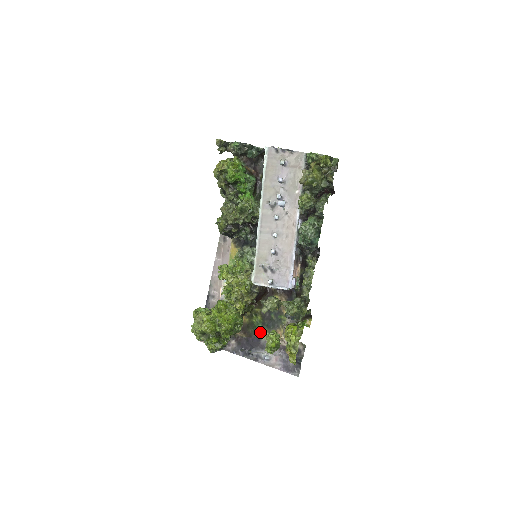
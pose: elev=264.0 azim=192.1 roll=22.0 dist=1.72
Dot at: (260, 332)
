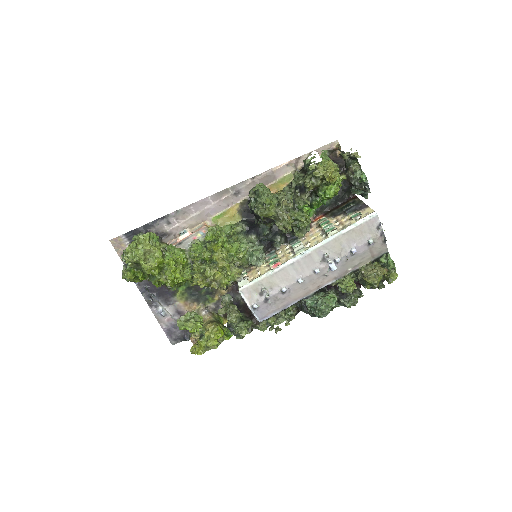
Dot at: (179, 291)
